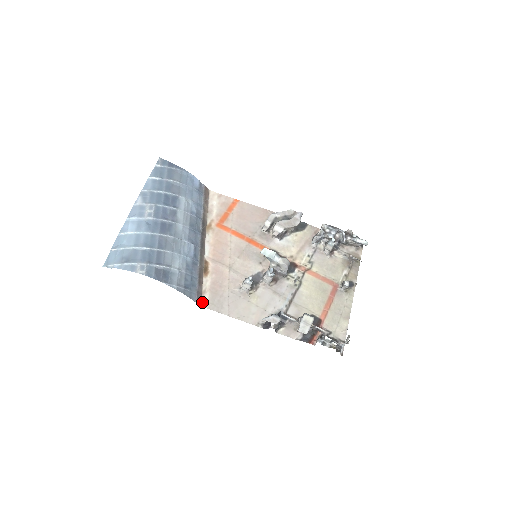
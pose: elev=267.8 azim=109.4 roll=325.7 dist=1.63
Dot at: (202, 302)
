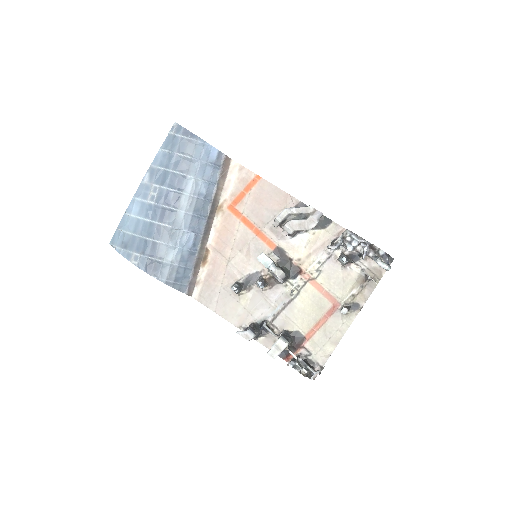
Dot at: (193, 293)
